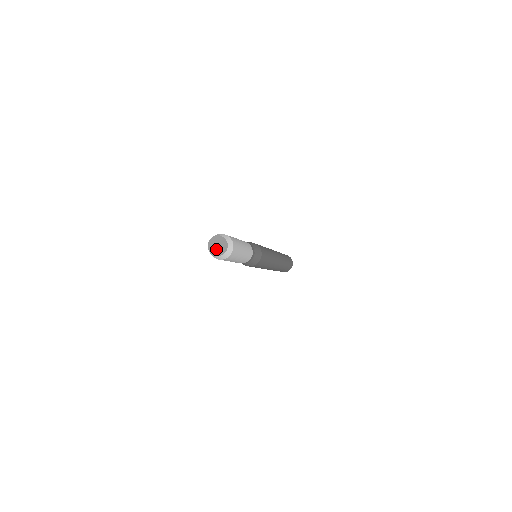
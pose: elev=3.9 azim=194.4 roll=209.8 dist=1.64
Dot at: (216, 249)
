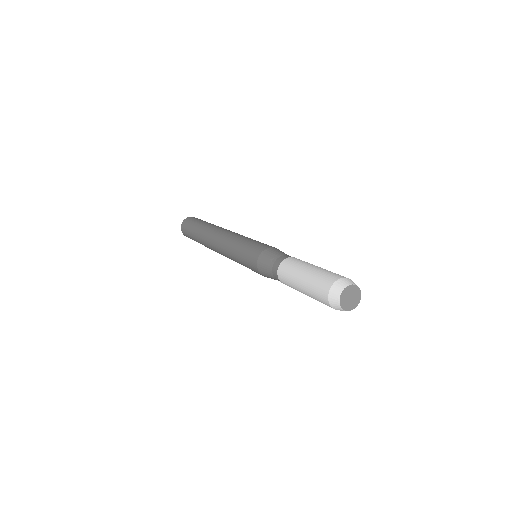
Dot at: (349, 302)
